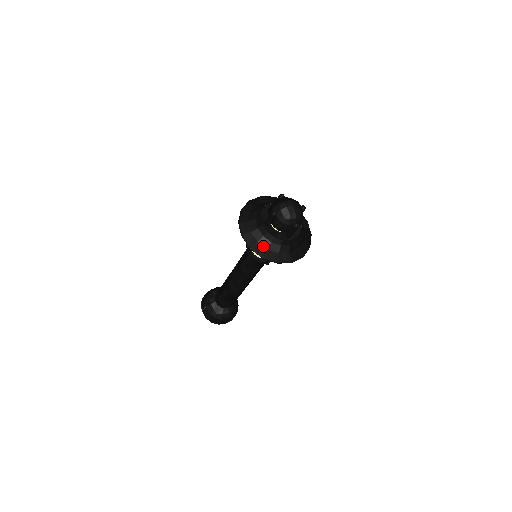
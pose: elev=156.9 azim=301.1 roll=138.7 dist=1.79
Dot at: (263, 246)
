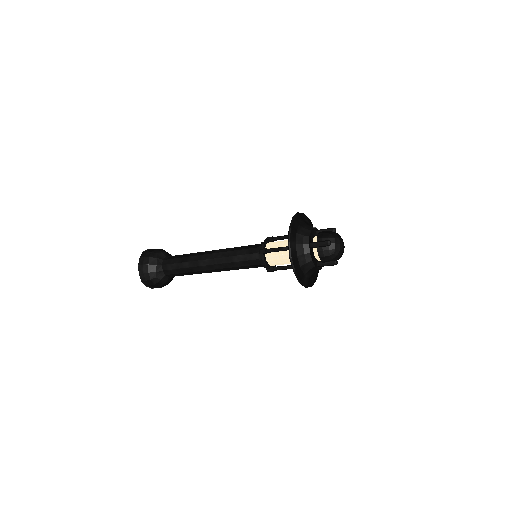
Dot at: (299, 262)
